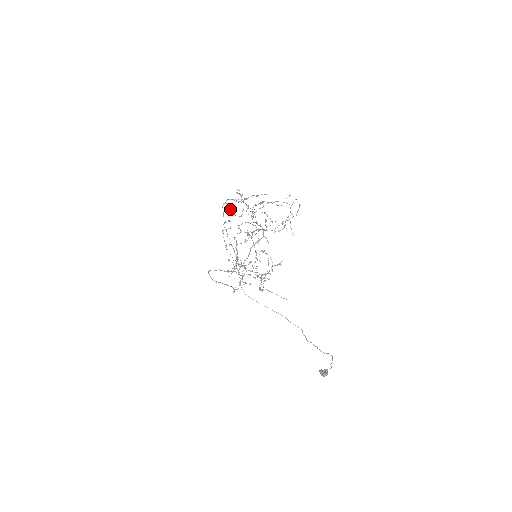
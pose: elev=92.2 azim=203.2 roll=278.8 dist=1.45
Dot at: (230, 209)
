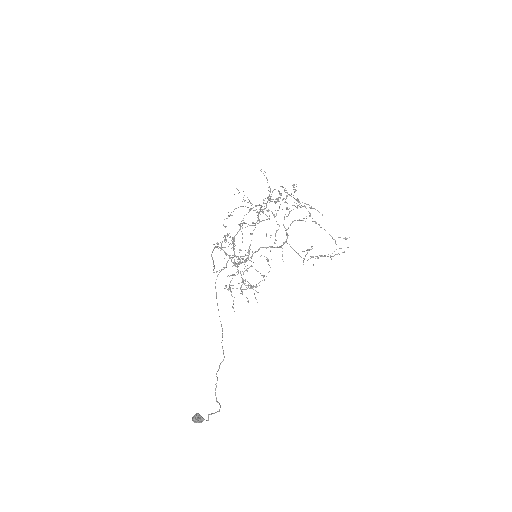
Dot at: (278, 200)
